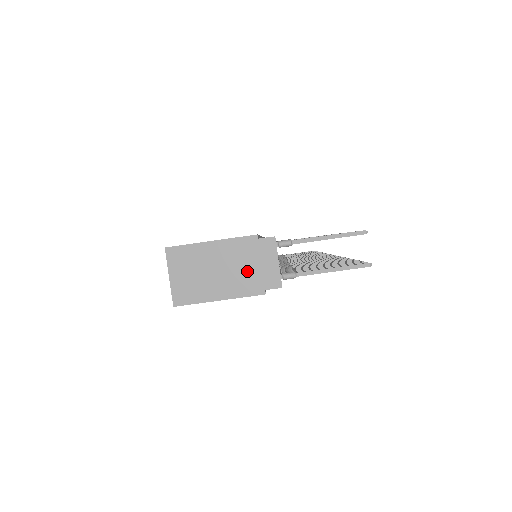
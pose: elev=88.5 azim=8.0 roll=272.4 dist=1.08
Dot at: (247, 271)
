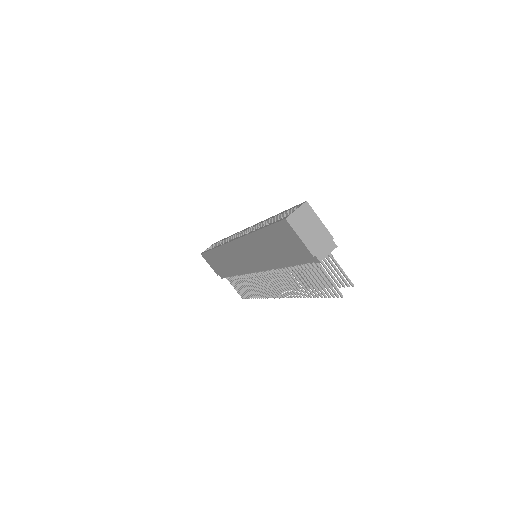
Dot at: (318, 243)
